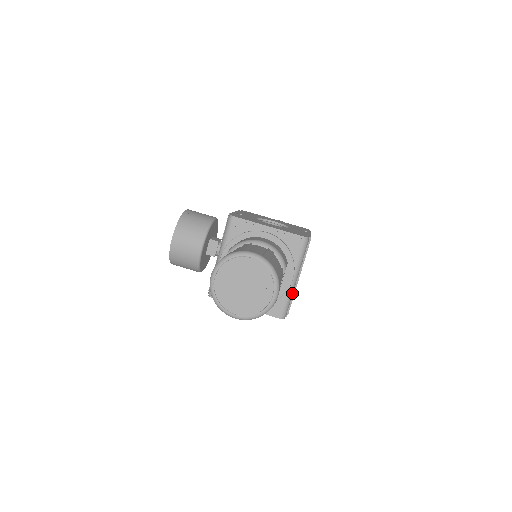
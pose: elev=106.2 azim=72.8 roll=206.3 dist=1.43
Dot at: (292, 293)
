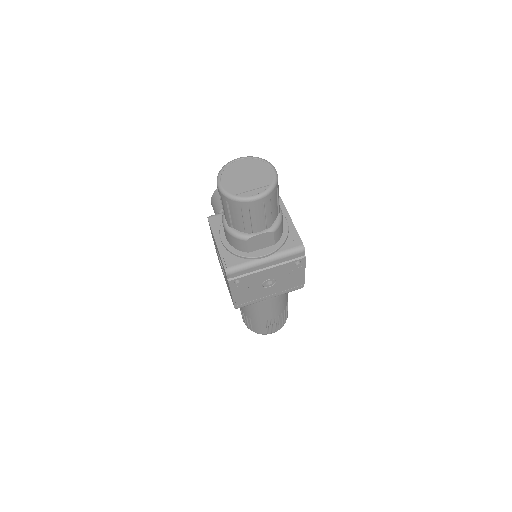
Dot at: (252, 266)
